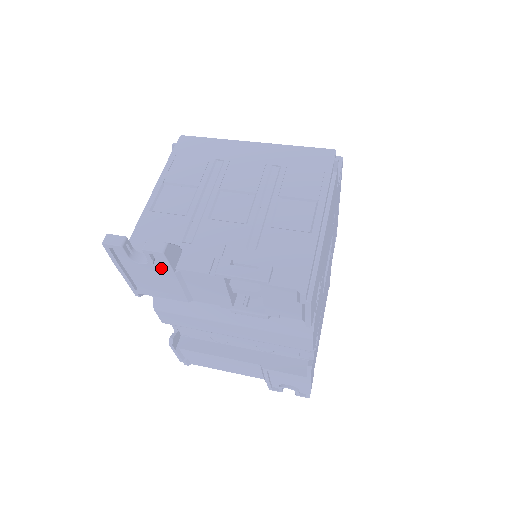
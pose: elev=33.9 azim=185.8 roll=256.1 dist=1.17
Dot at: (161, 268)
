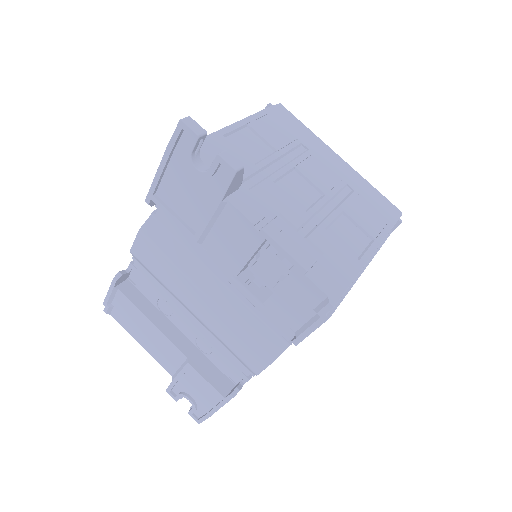
Dot at: (210, 188)
